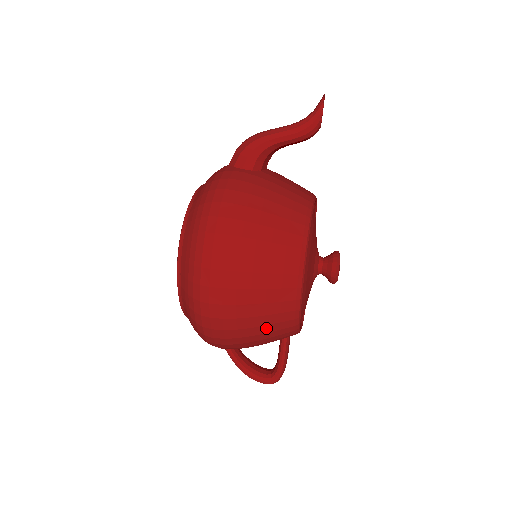
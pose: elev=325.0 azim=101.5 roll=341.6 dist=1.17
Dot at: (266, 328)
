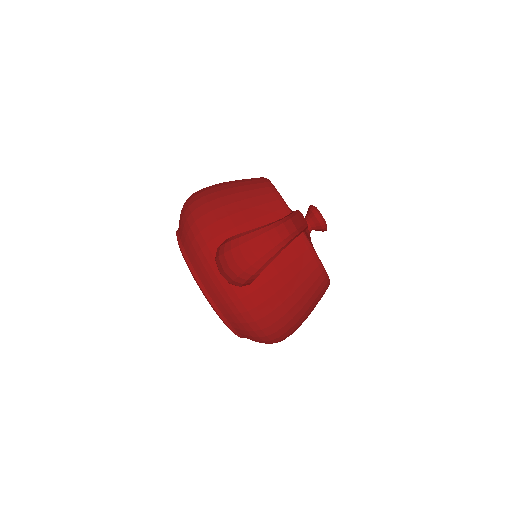
Dot at: occluded
